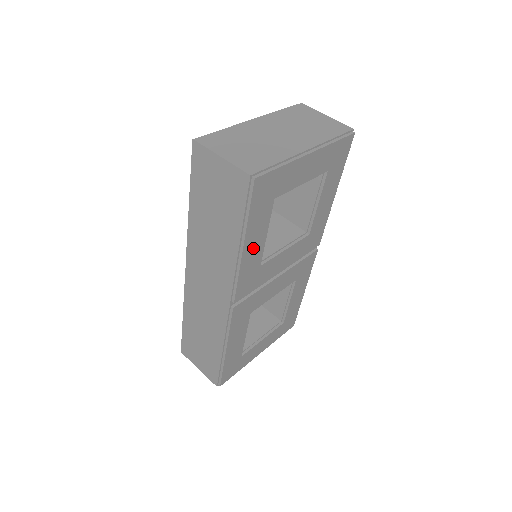
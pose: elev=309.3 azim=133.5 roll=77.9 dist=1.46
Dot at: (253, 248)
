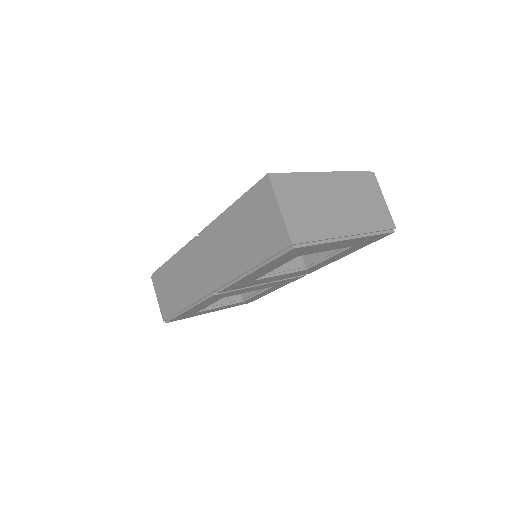
Dot at: (258, 274)
